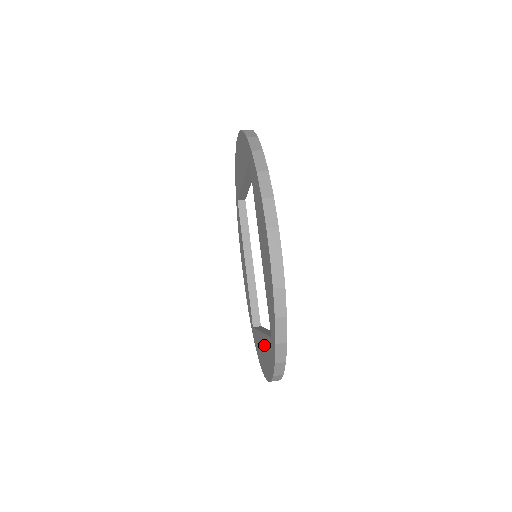
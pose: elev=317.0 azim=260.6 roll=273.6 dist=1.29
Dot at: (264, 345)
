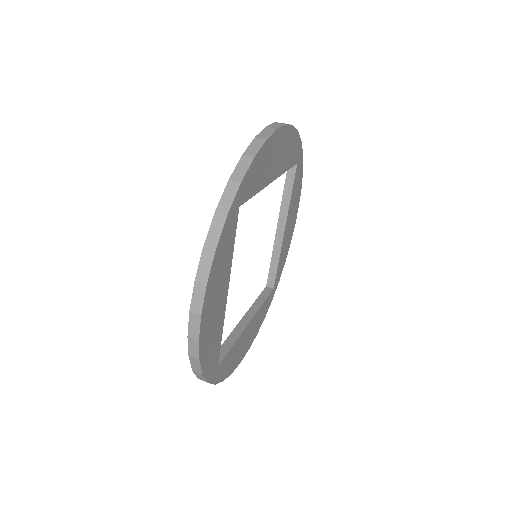
Dot at: occluded
